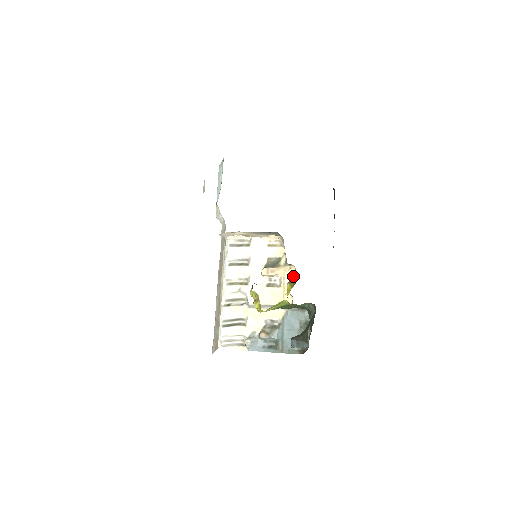
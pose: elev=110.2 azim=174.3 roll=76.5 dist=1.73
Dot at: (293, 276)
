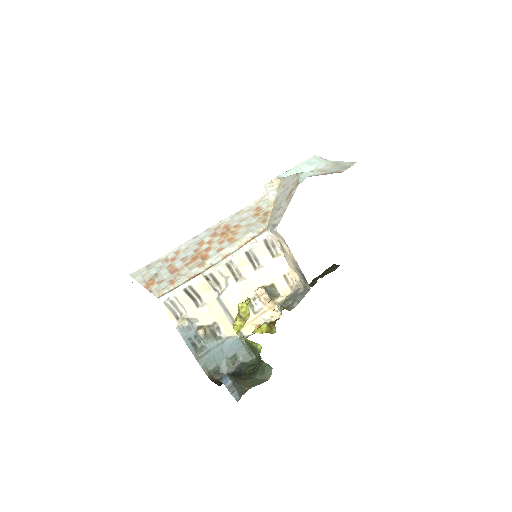
Dot at: (271, 319)
